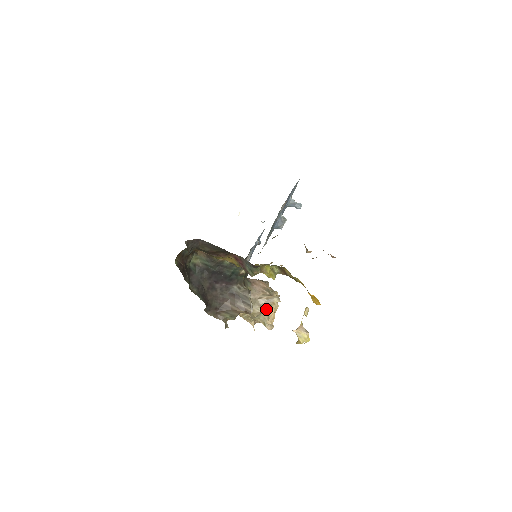
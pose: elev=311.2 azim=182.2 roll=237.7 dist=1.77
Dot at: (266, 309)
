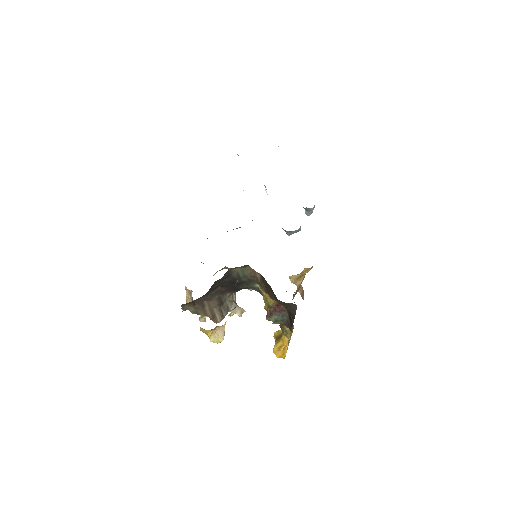
Dot at: occluded
